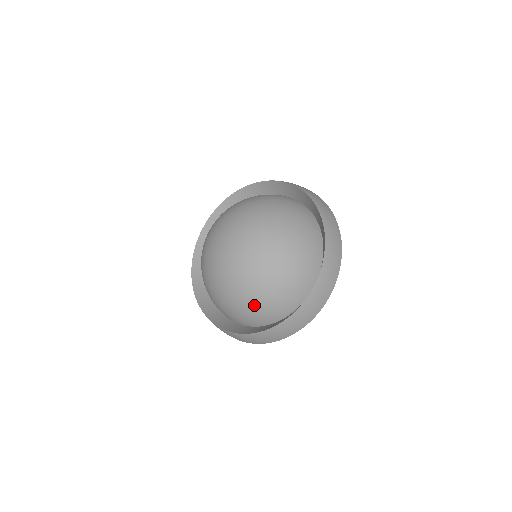
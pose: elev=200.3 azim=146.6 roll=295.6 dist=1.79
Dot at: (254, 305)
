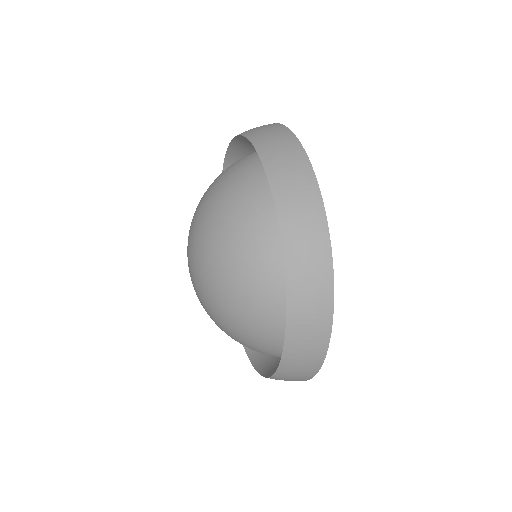
Dot at: (250, 335)
